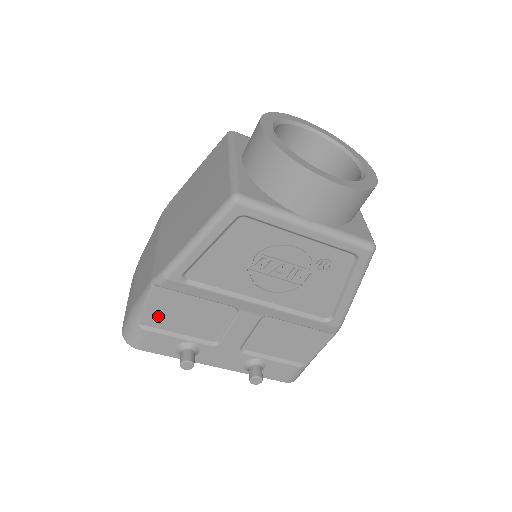
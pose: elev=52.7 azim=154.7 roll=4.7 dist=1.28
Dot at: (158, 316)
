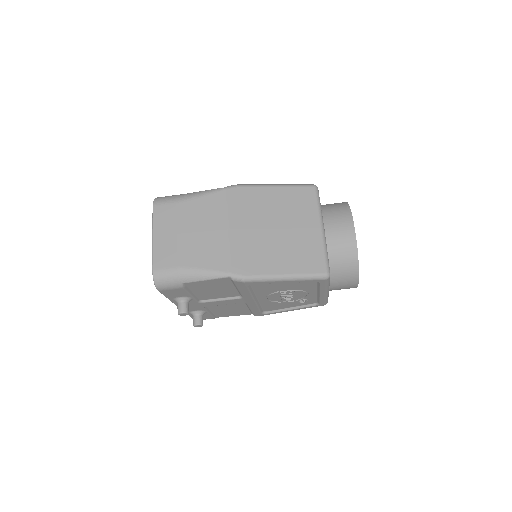
Dot at: (201, 285)
